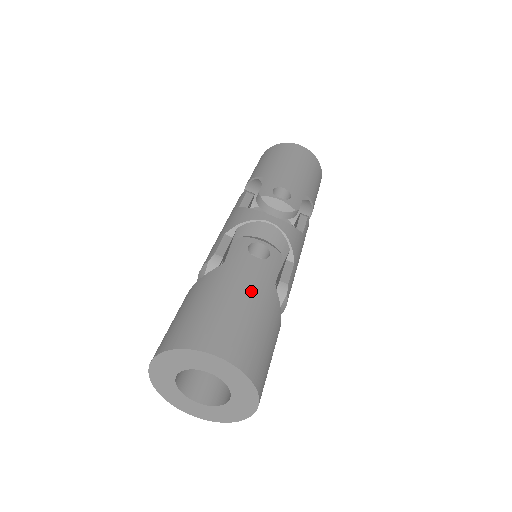
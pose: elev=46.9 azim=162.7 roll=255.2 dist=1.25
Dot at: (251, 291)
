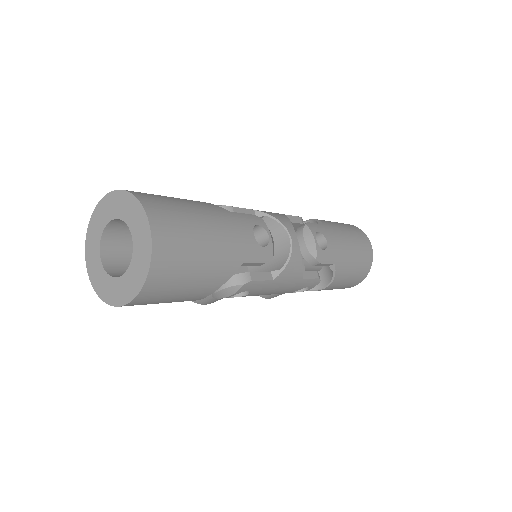
Dot at: (223, 239)
